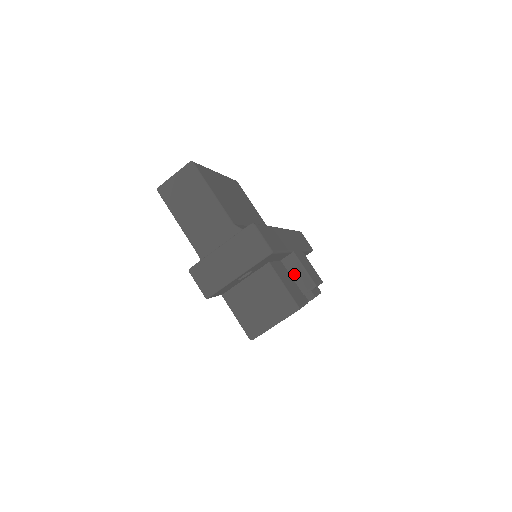
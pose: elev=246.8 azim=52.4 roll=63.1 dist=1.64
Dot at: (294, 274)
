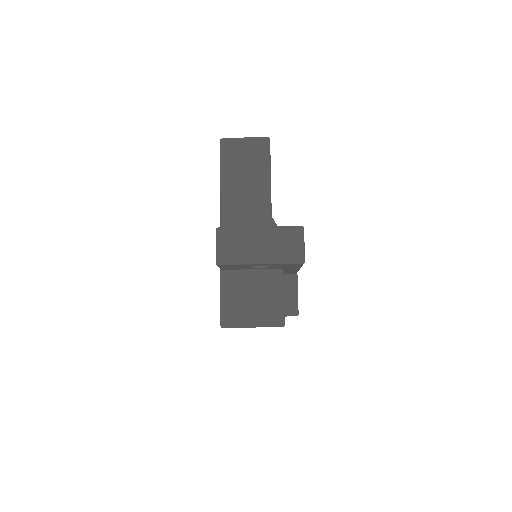
Dot at: (286, 293)
